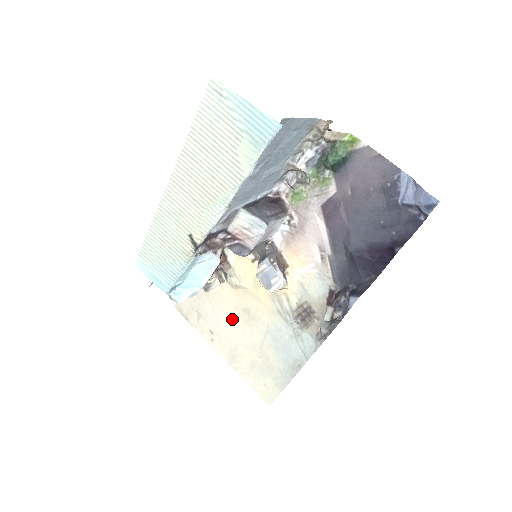
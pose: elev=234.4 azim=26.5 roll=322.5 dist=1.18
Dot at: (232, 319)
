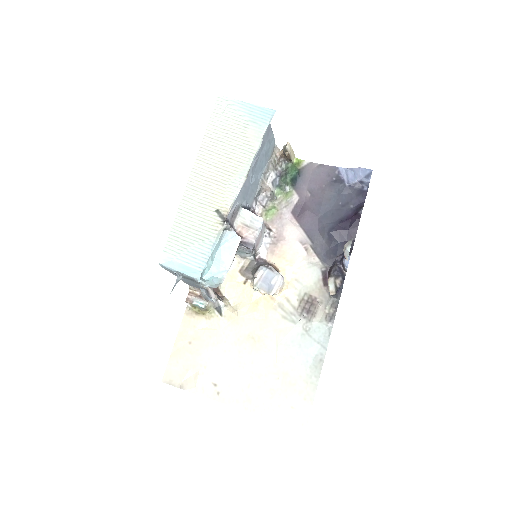
Dot at: (236, 354)
